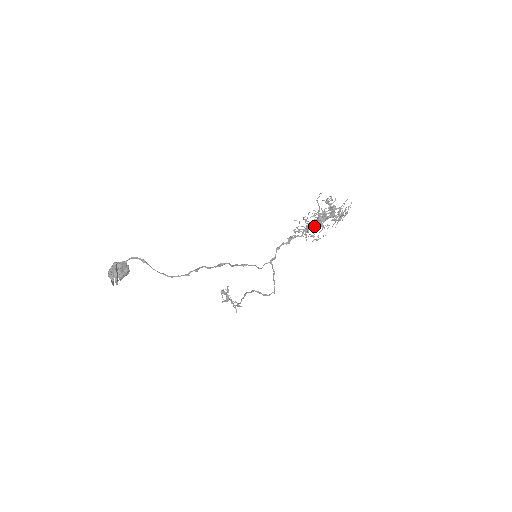
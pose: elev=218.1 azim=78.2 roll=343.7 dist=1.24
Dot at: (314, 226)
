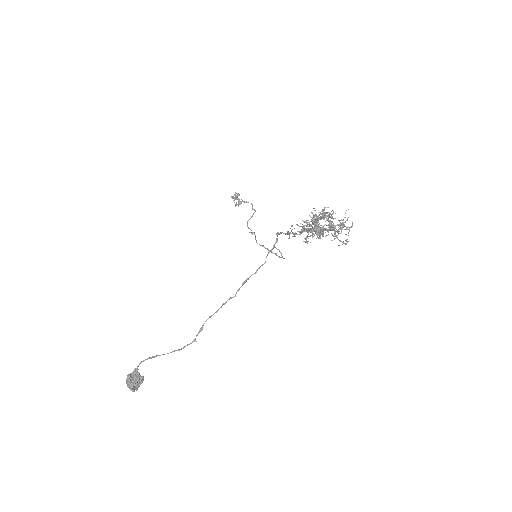
Dot at: (313, 231)
